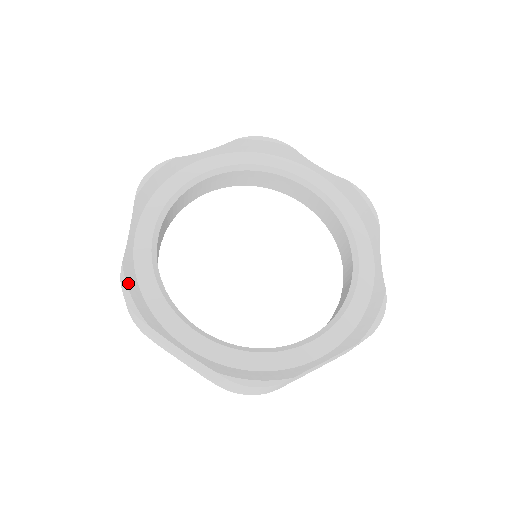
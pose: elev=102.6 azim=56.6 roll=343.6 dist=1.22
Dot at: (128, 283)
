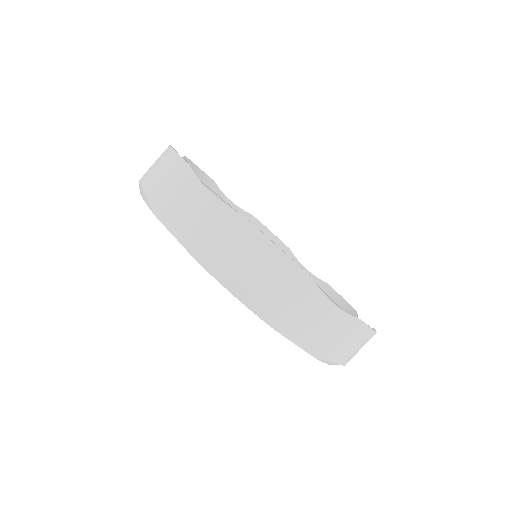
Dot at: occluded
